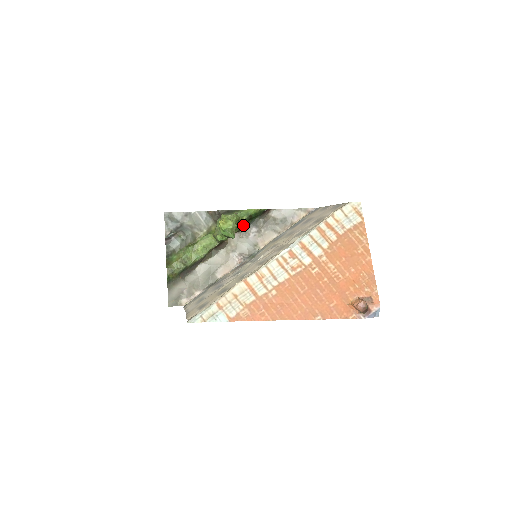
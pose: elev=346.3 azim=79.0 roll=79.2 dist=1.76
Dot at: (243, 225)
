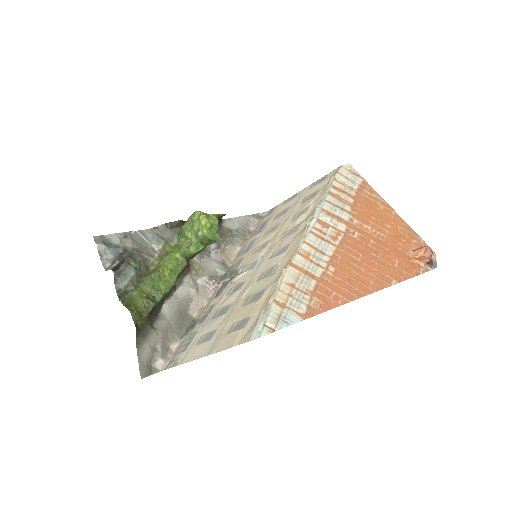
Dot at: occluded
